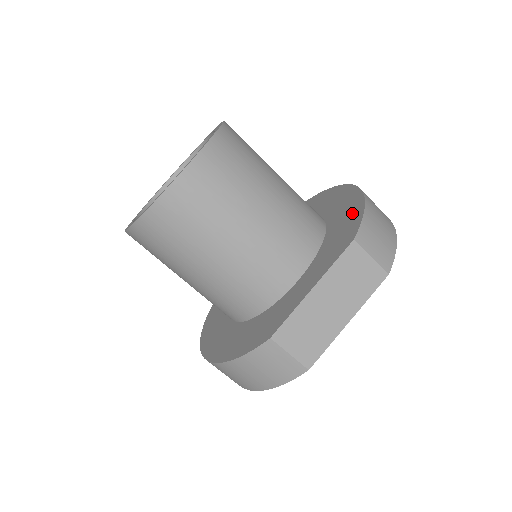
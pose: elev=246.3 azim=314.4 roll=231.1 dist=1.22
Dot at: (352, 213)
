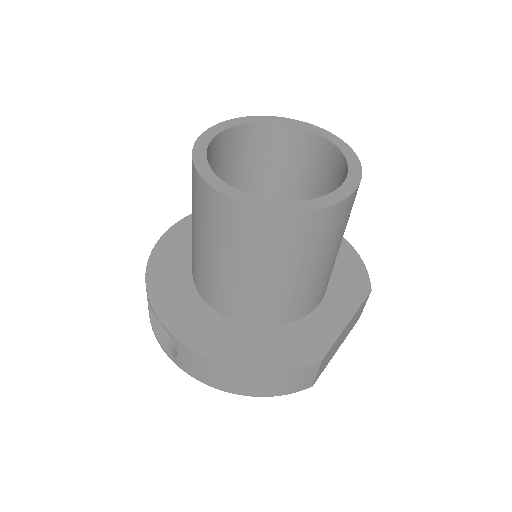
Dot at: (349, 259)
